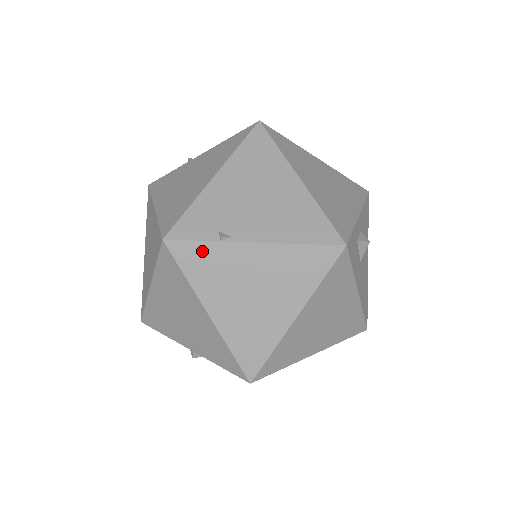
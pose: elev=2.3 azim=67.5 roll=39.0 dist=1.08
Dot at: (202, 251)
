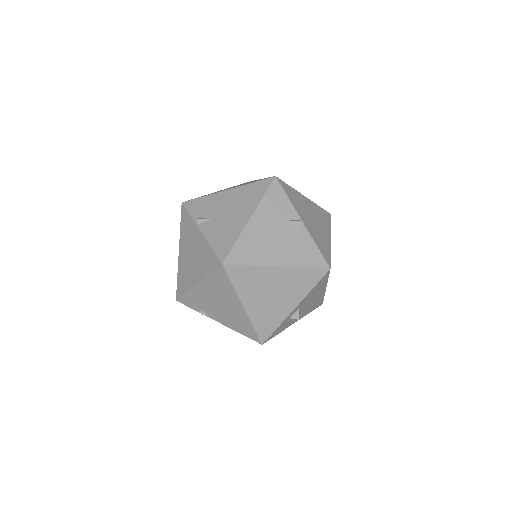
Dot at: occluded
